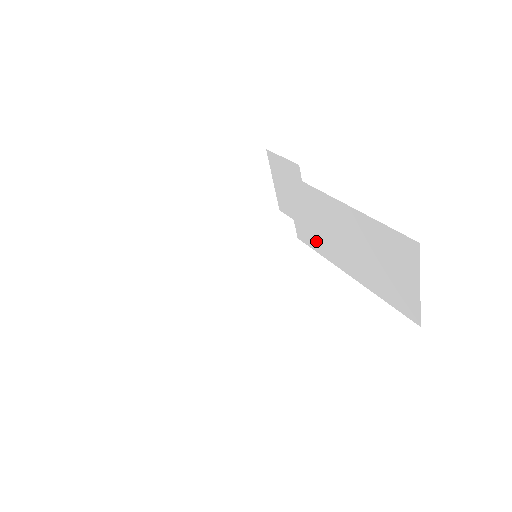
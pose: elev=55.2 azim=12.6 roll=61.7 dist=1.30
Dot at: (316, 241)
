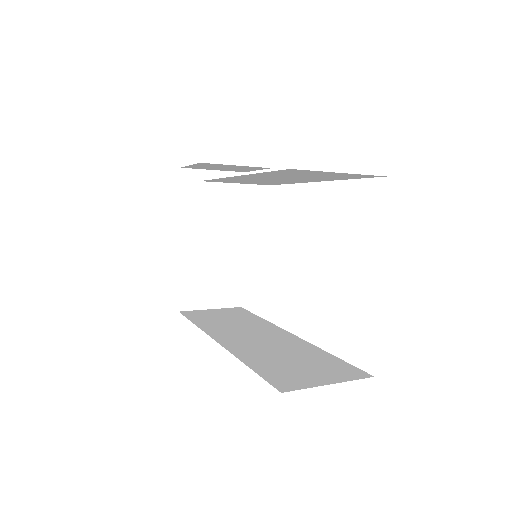
Dot at: occluded
